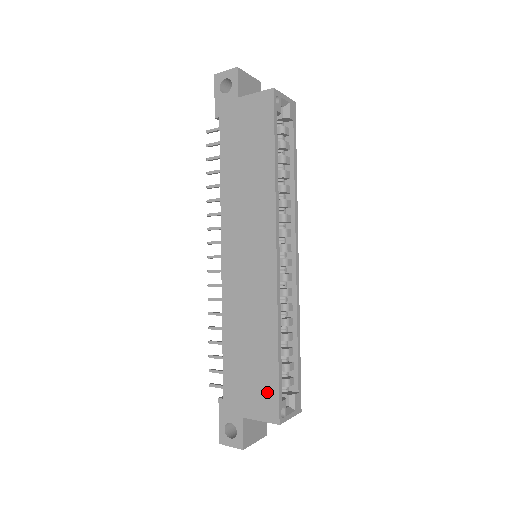
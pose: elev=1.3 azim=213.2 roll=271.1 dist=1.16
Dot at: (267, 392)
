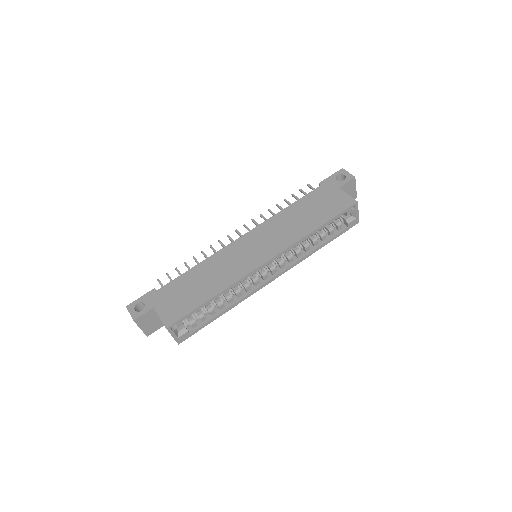
Dot at: (181, 309)
